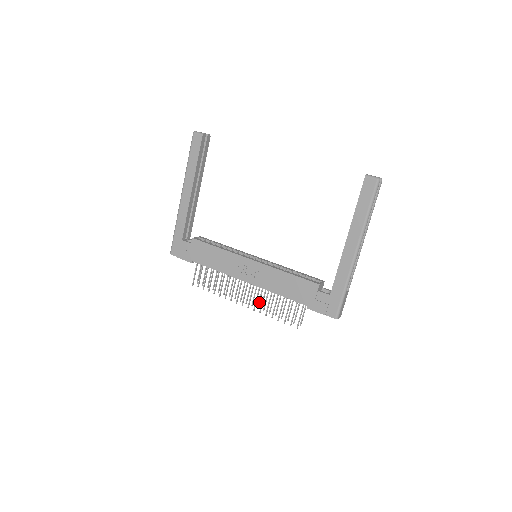
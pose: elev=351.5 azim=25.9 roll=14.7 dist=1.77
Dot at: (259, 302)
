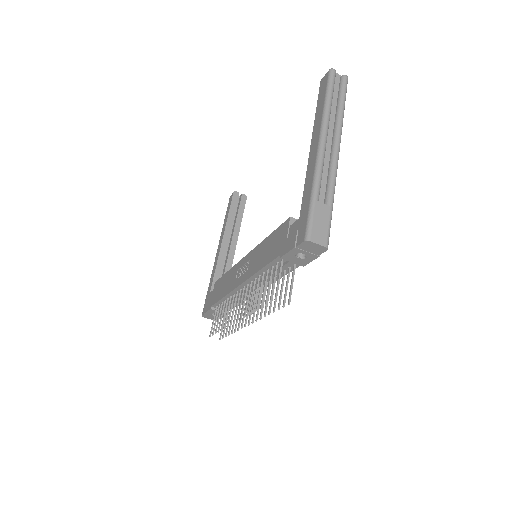
Dot at: occluded
